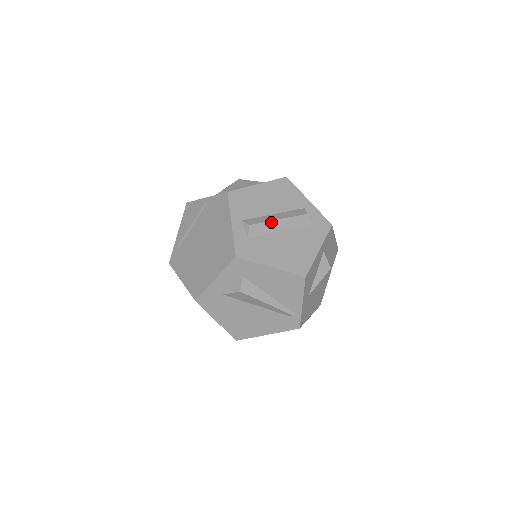
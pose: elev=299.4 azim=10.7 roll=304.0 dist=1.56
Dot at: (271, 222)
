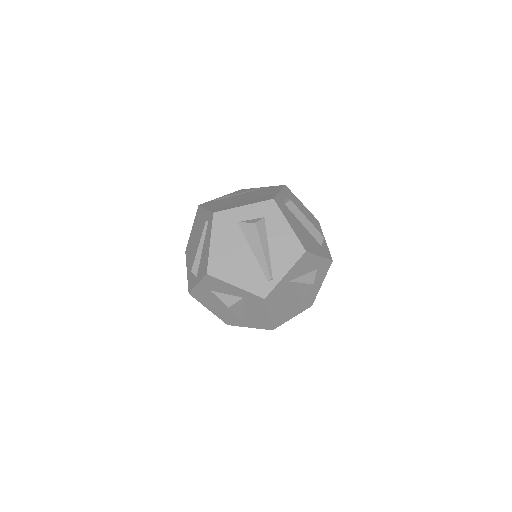
Dot at: (302, 214)
